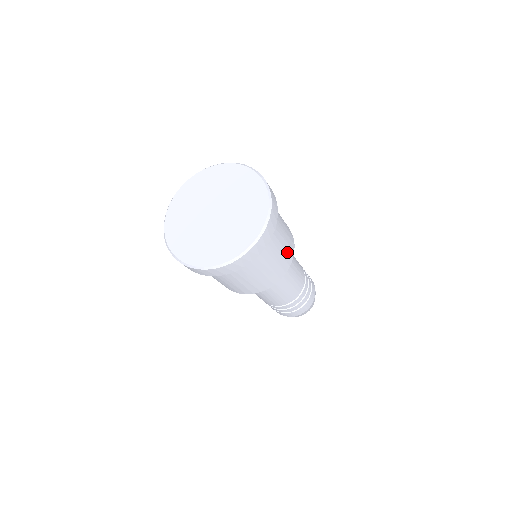
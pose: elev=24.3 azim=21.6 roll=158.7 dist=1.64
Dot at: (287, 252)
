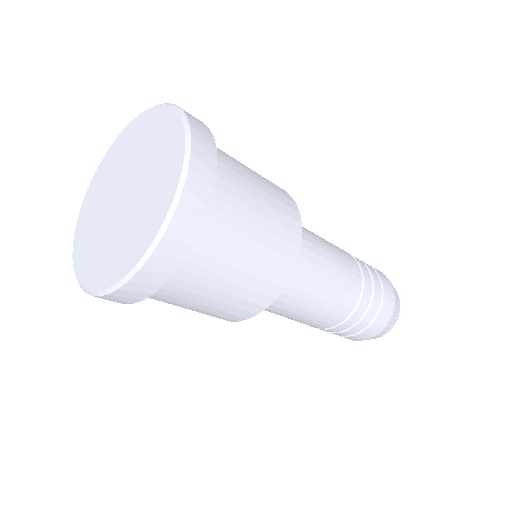
Dot at: (236, 307)
